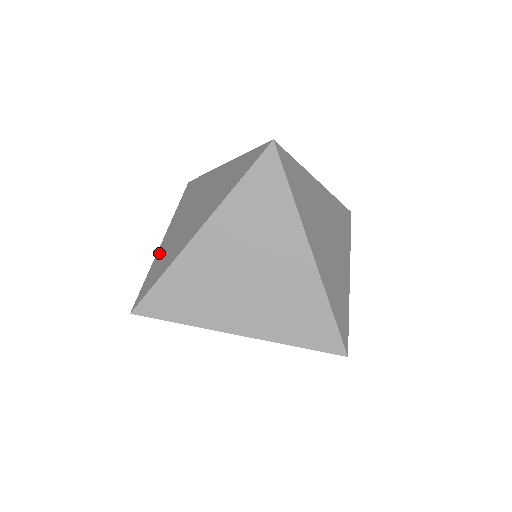
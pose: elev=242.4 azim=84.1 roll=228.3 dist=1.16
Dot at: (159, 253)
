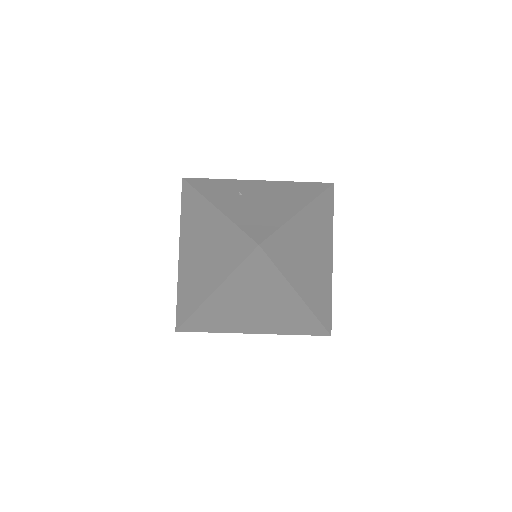
Dot at: (180, 275)
